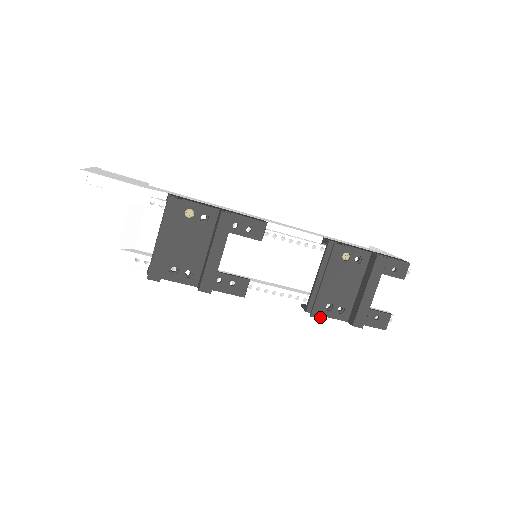
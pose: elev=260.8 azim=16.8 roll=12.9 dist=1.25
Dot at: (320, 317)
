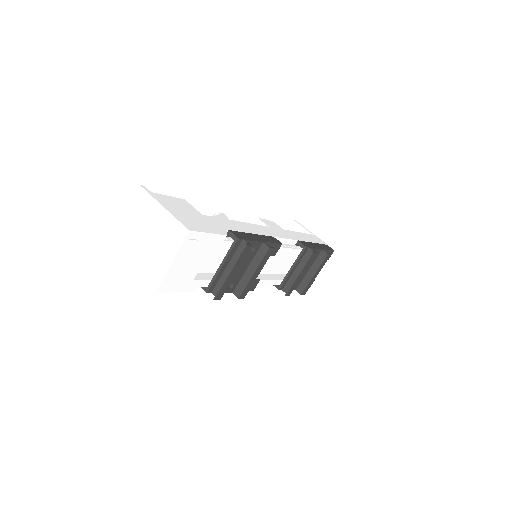
Dot at: (289, 295)
